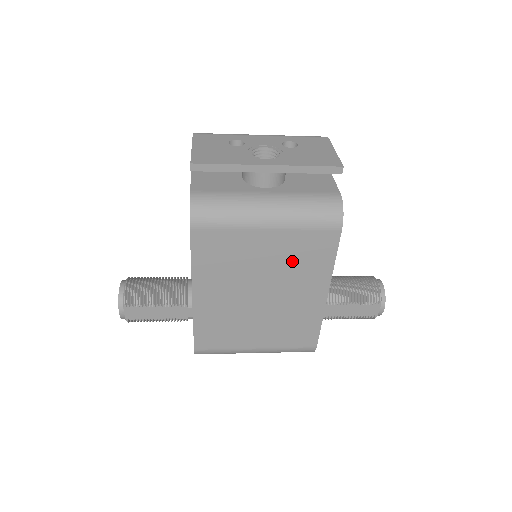
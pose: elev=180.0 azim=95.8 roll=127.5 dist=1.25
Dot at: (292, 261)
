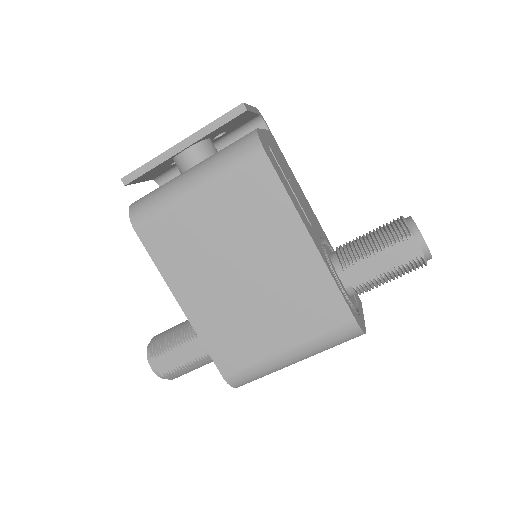
Dot at: (245, 217)
